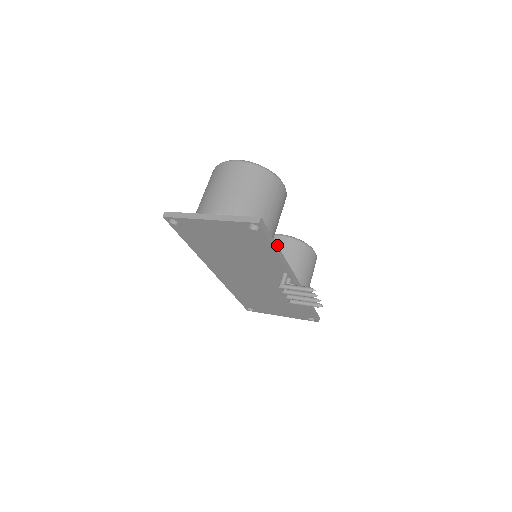
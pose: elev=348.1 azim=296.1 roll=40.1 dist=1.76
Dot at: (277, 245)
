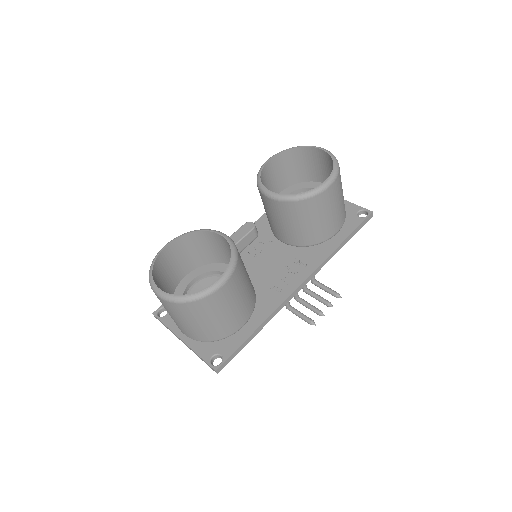
Dot at: (252, 333)
